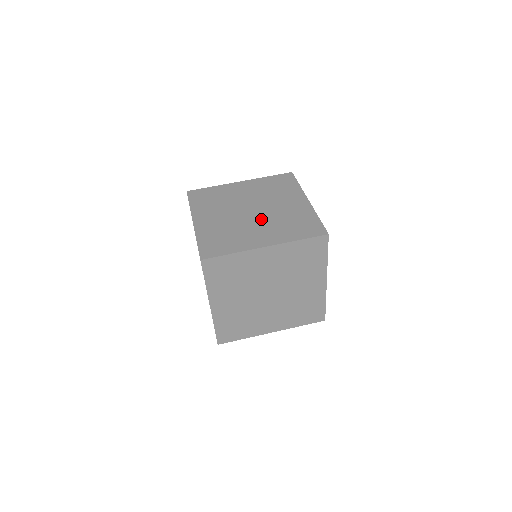
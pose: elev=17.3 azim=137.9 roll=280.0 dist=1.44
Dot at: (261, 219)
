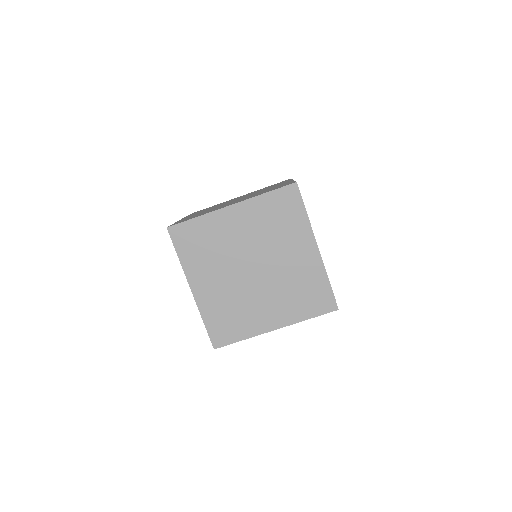
Dot at: (266, 285)
